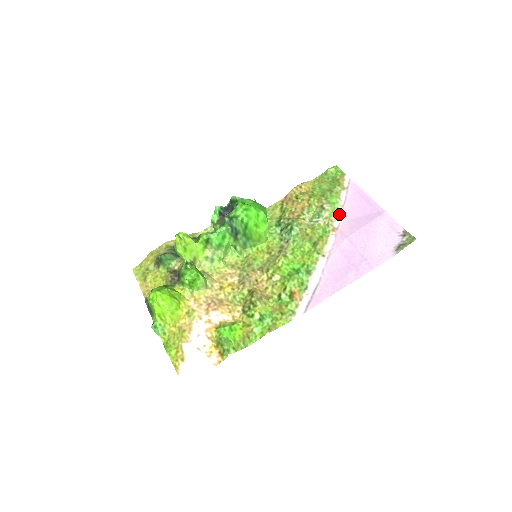
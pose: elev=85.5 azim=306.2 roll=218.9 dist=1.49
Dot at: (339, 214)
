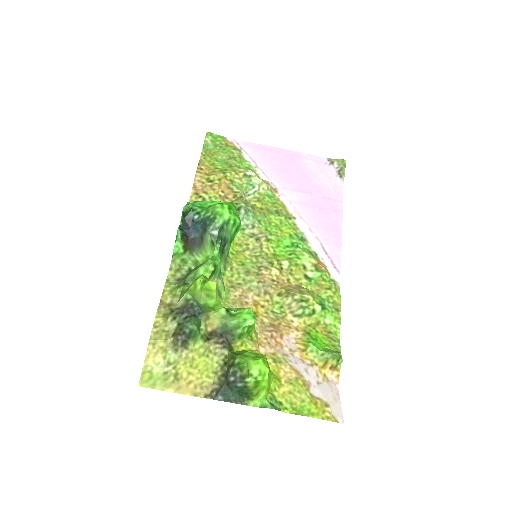
Dot at: (263, 175)
